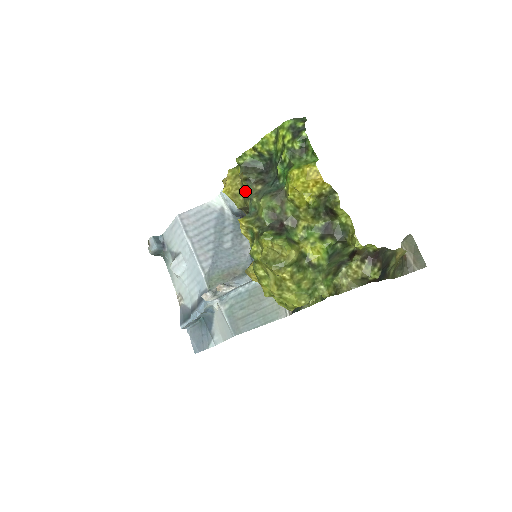
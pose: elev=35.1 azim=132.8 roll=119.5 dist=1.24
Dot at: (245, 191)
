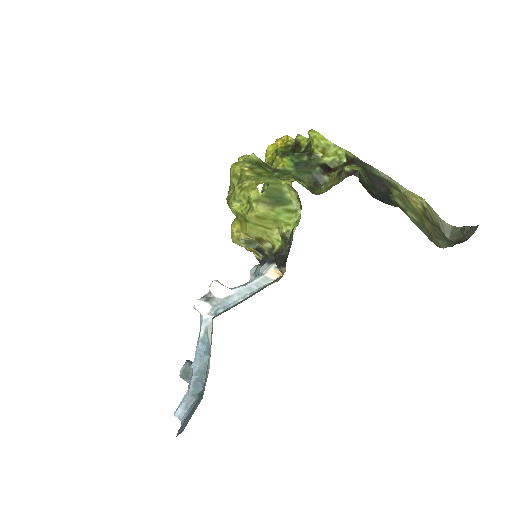
Dot at: occluded
